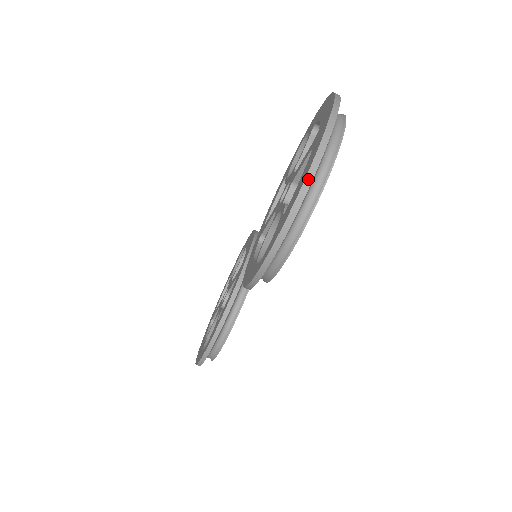
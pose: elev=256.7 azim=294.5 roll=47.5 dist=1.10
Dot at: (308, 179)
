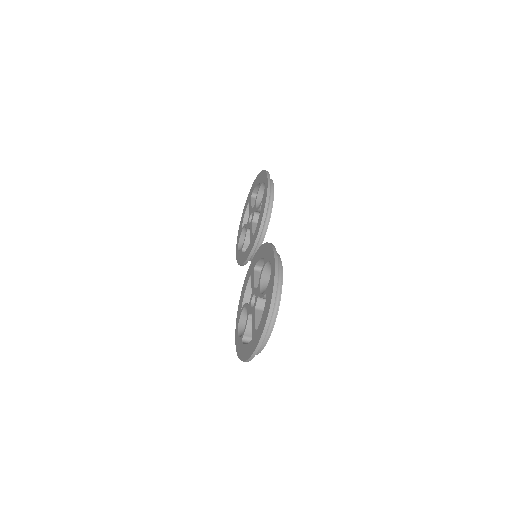
Dot at: occluded
